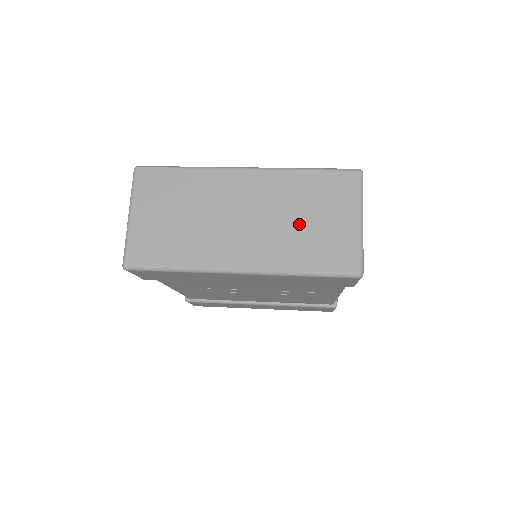
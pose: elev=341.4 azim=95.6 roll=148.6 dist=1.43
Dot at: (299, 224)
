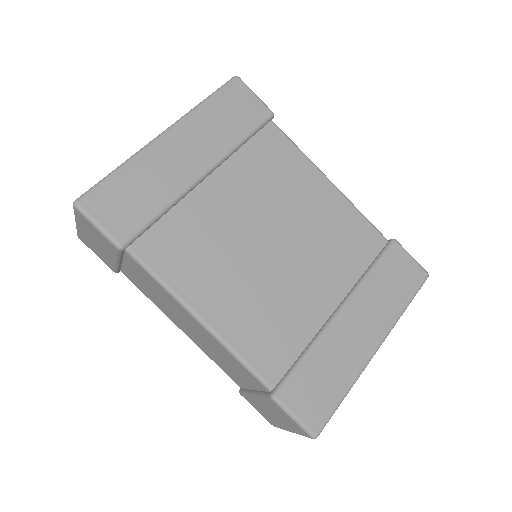
Dot at: occluded
